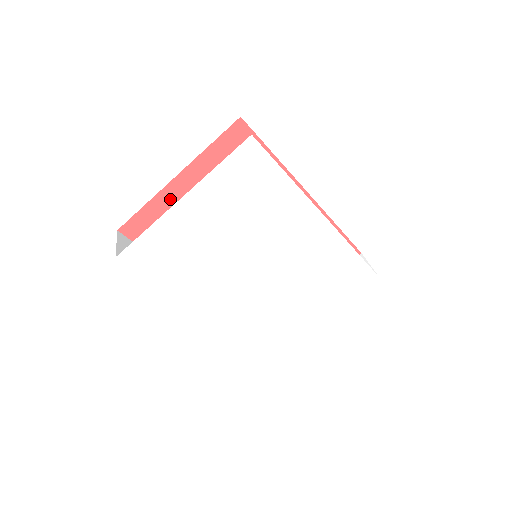
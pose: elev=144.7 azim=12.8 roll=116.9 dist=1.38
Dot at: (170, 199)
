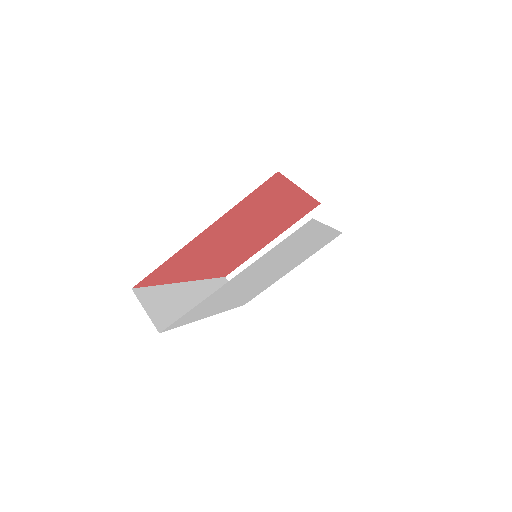
Dot at: (188, 248)
